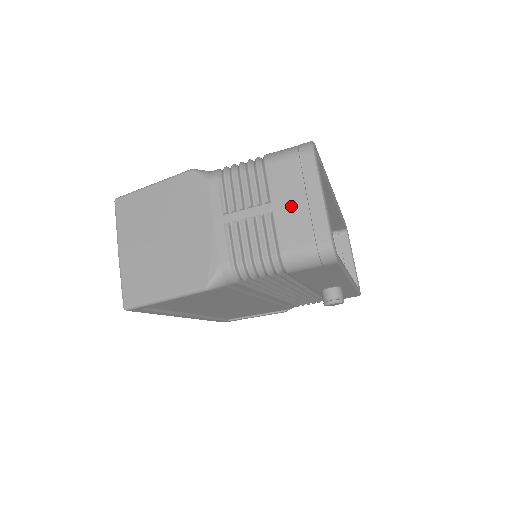
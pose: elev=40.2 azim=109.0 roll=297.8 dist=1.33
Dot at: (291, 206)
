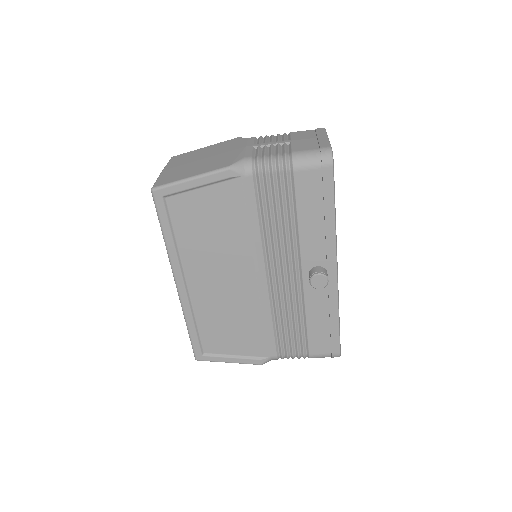
Dot at: (305, 140)
